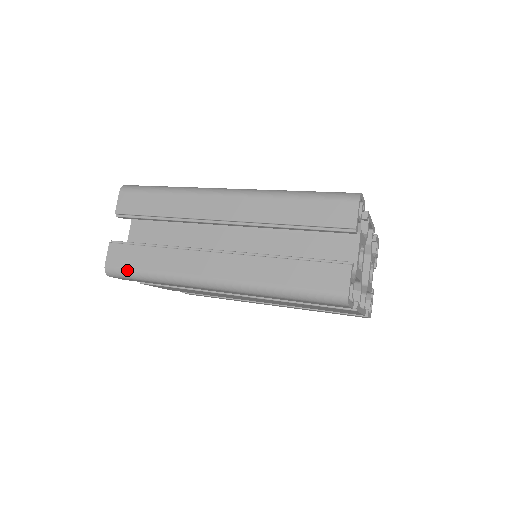
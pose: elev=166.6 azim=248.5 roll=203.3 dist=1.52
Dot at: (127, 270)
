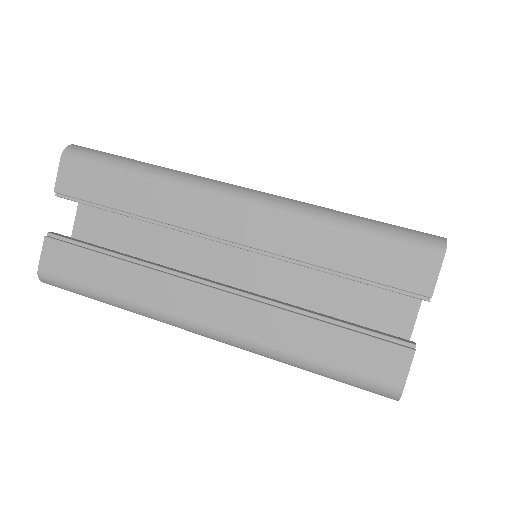
Dot at: (72, 284)
